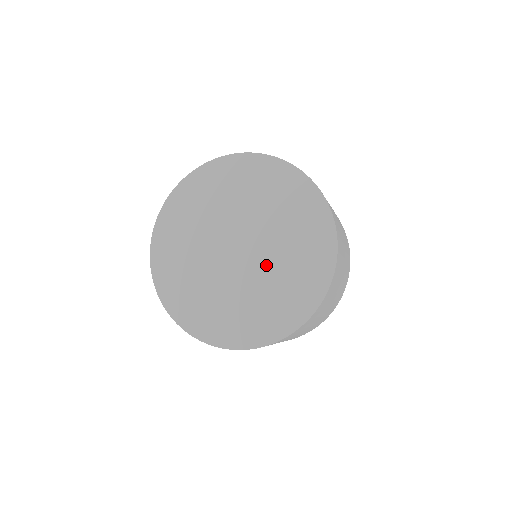
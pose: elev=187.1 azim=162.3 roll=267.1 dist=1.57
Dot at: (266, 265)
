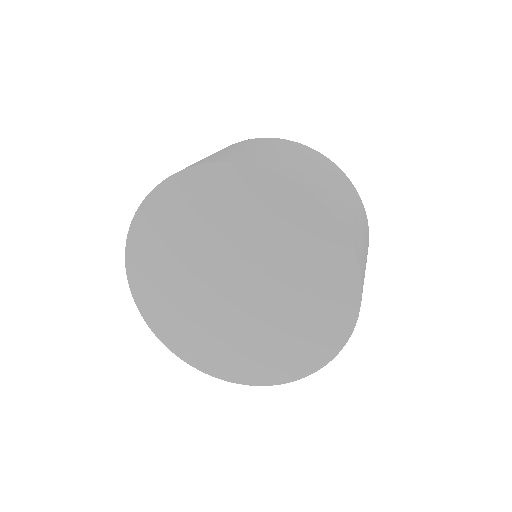
Dot at: (259, 319)
